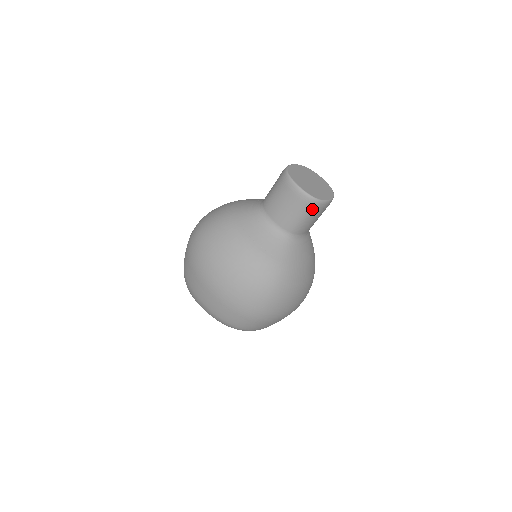
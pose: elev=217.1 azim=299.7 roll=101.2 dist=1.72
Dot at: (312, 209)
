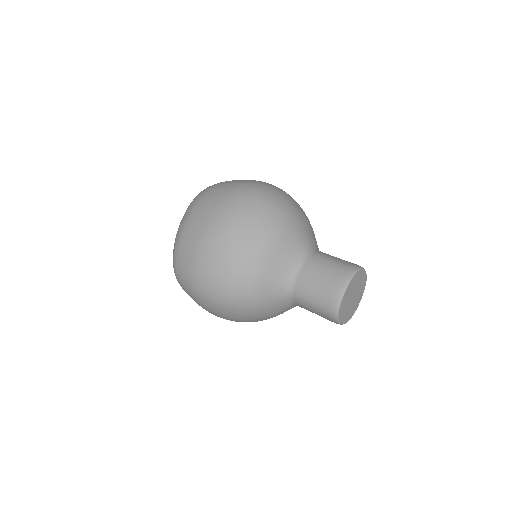
Dot at: (326, 311)
